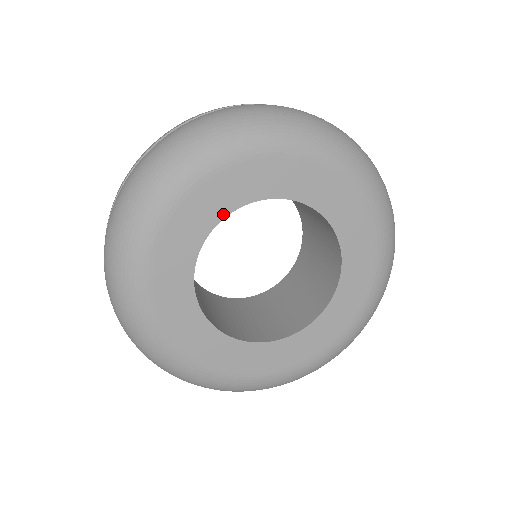
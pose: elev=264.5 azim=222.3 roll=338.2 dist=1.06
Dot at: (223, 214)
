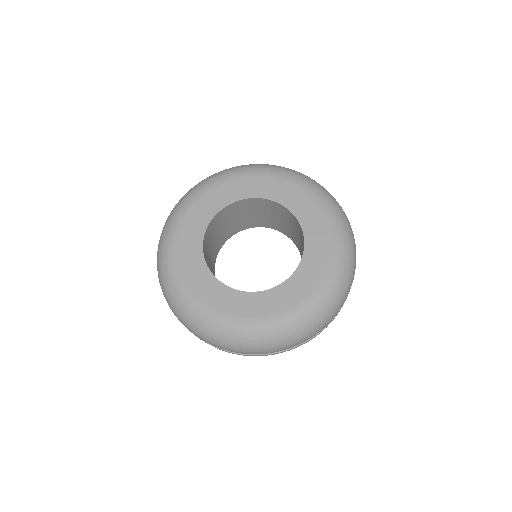
Dot at: (238, 199)
